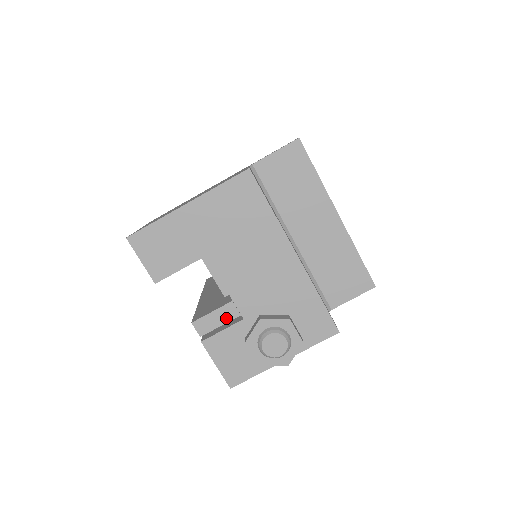
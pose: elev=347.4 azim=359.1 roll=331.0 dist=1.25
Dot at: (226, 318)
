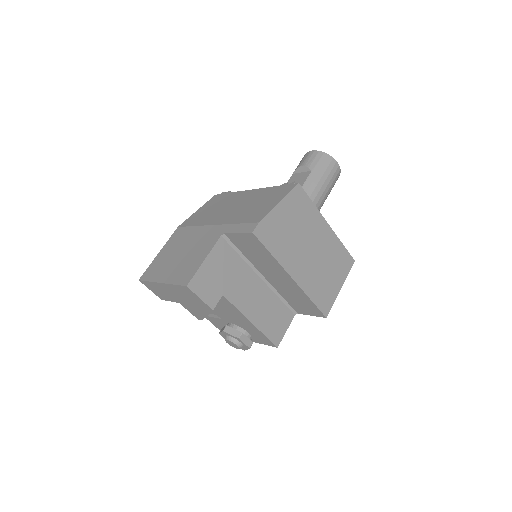
Dot at: (213, 313)
